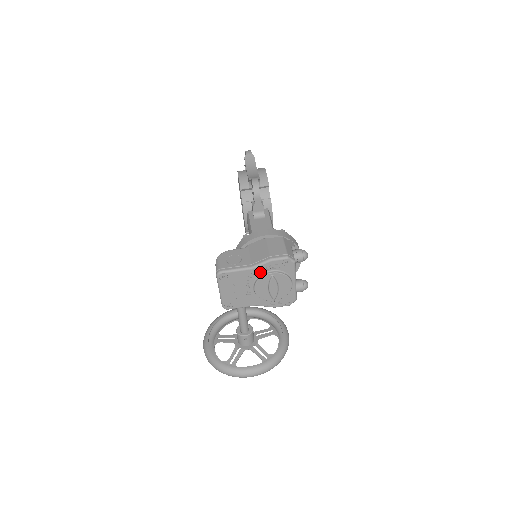
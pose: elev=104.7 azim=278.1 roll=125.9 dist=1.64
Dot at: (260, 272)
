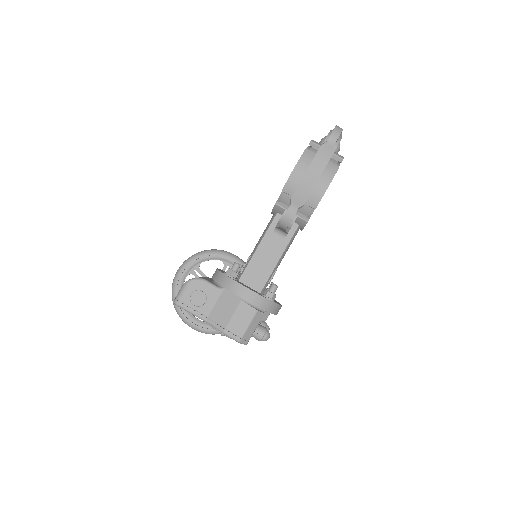
Dot at: occluded
